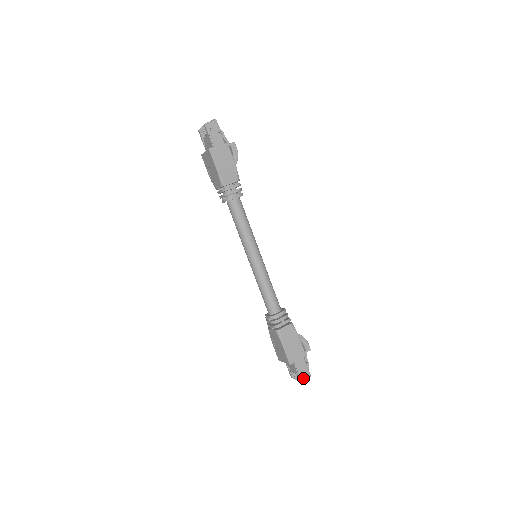
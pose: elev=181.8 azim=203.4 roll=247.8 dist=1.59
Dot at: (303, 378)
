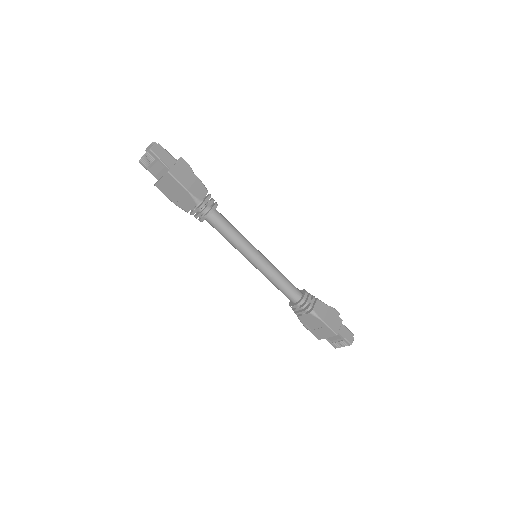
Dot at: (350, 340)
